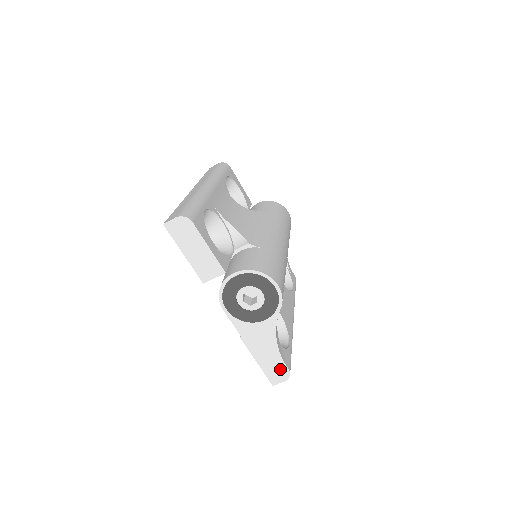
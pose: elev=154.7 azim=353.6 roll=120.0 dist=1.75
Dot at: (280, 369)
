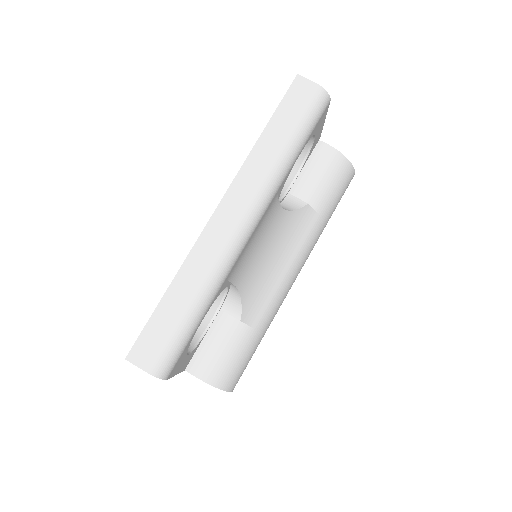
Dot at: occluded
